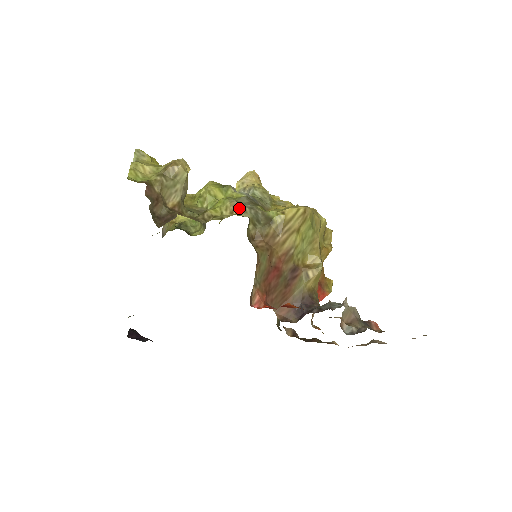
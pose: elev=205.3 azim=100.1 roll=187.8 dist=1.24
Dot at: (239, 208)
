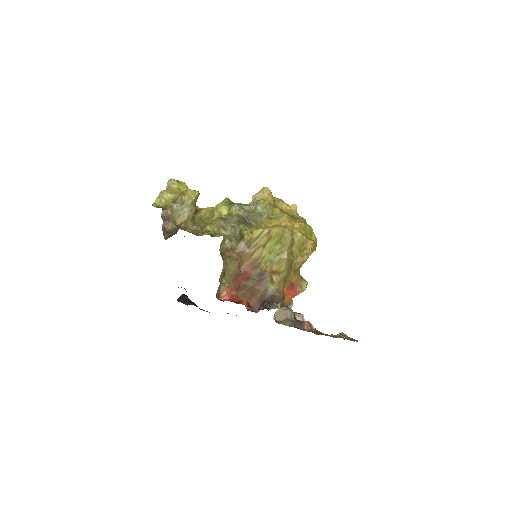
Dot at: (222, 227)
